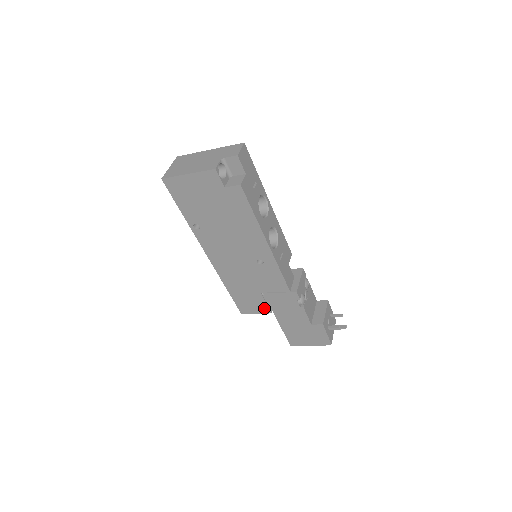
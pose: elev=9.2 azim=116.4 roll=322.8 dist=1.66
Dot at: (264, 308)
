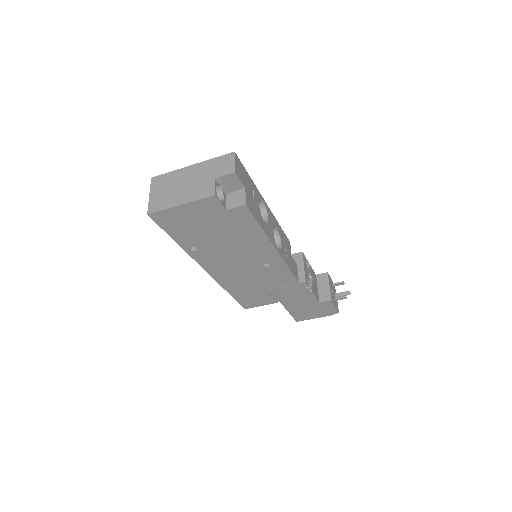
Dot at: (270, 300)
